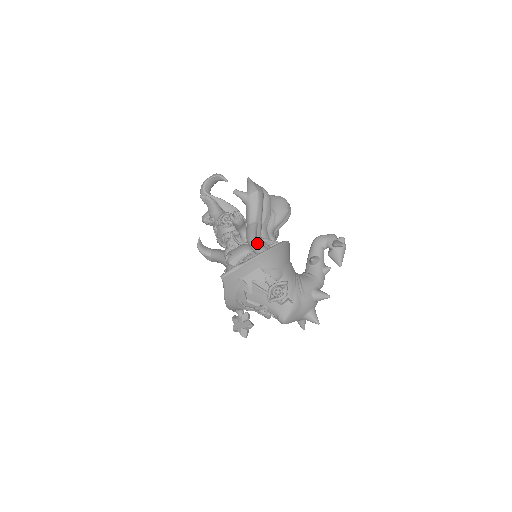
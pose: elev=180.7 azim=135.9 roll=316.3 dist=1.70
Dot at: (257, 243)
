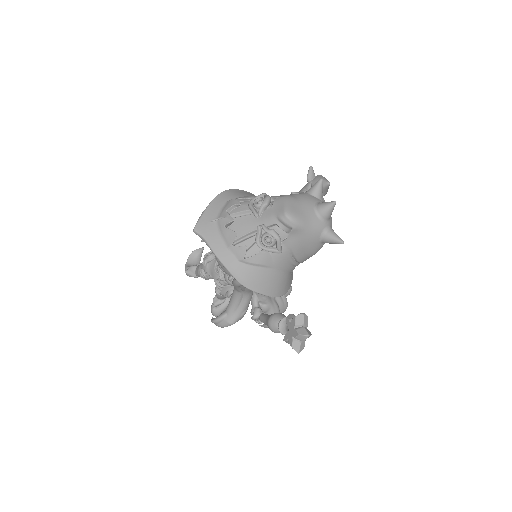
Dot at: occluded
